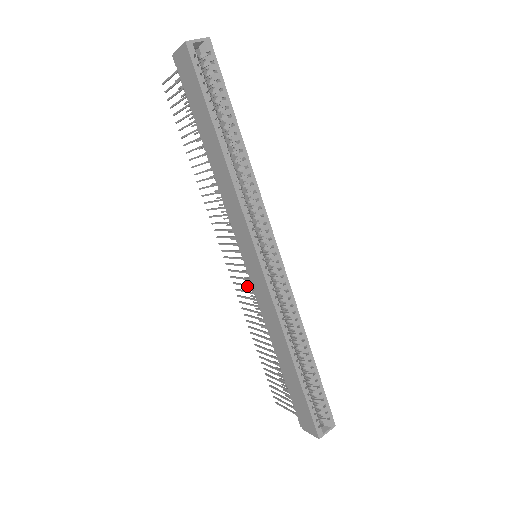
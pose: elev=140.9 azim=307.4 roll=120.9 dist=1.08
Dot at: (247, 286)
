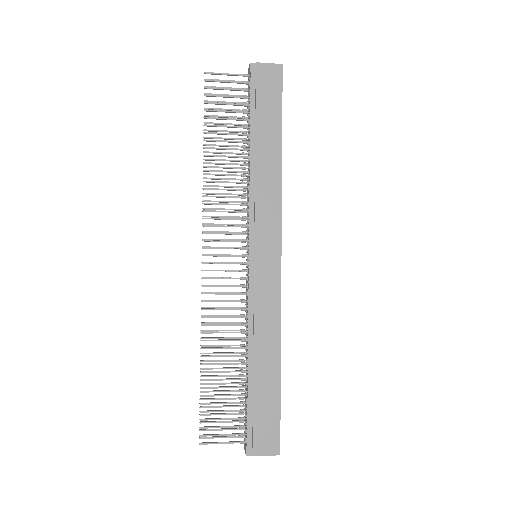
Dot at: (234, 286)
